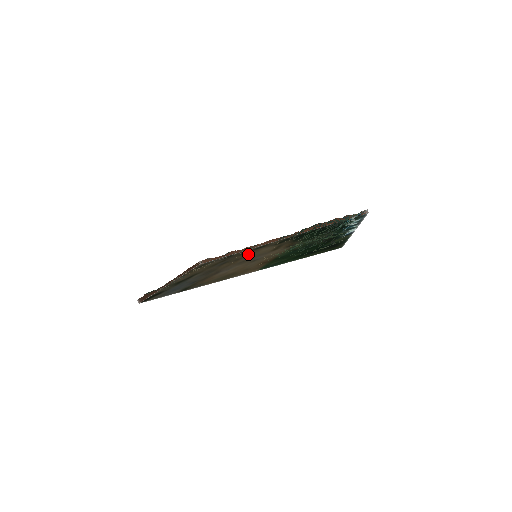
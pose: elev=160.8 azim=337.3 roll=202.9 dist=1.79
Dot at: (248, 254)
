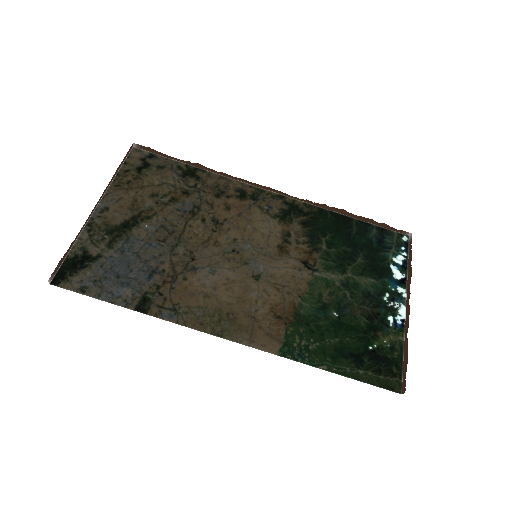
Dot at: (233, 214)
